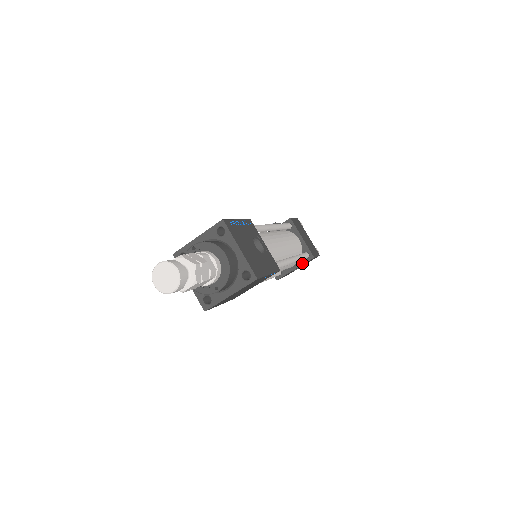
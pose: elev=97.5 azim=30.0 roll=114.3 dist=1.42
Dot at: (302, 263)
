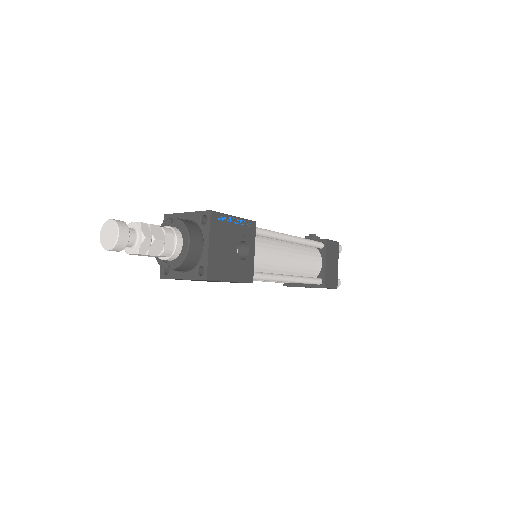
Dot at: (312, 286)
